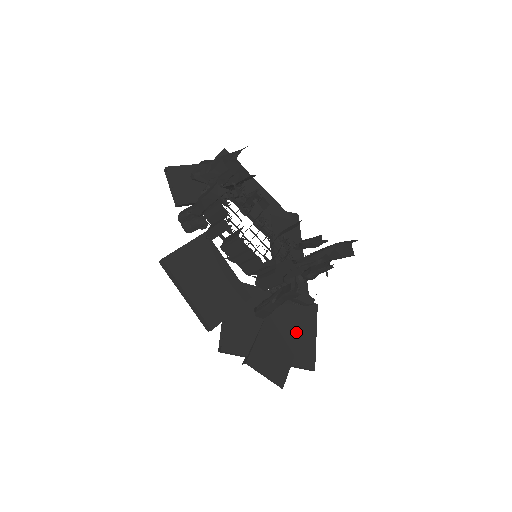
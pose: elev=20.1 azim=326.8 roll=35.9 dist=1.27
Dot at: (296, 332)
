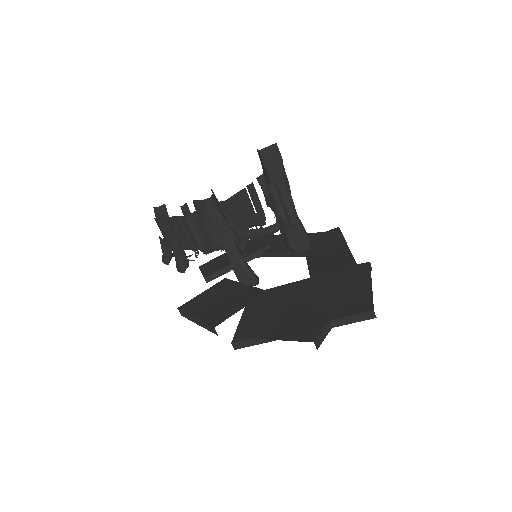
Dot at: (337, 293)
